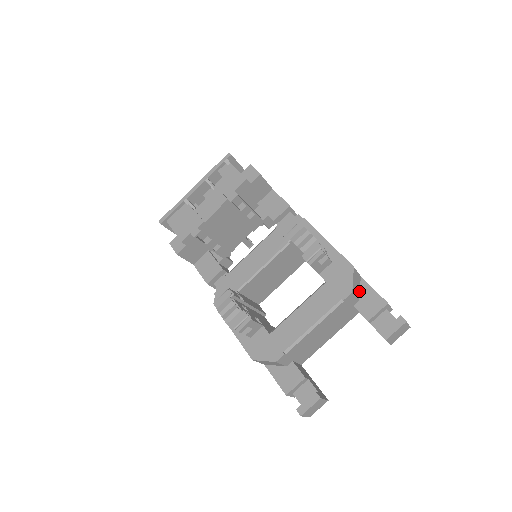
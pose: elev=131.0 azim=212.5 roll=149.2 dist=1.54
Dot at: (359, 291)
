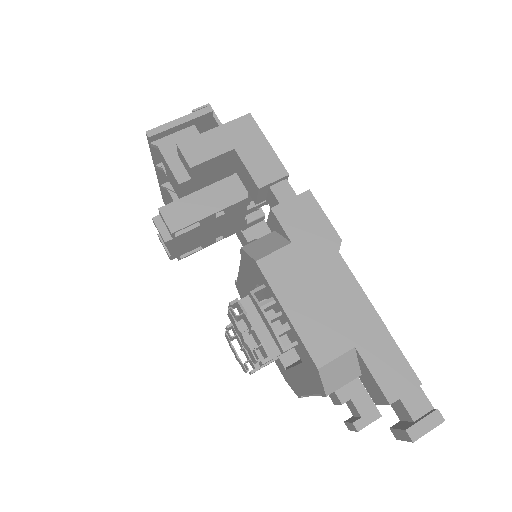
Dot at: (356, 366)
